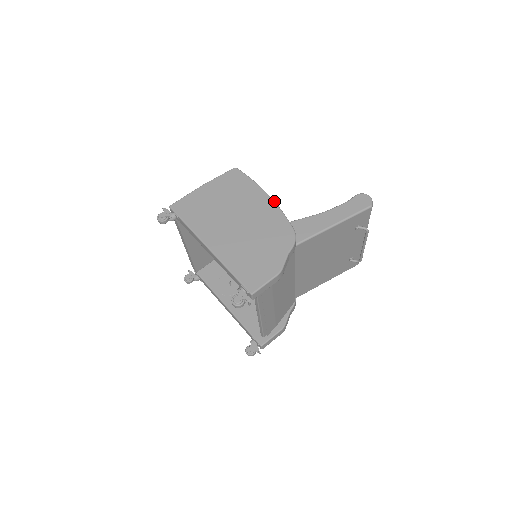
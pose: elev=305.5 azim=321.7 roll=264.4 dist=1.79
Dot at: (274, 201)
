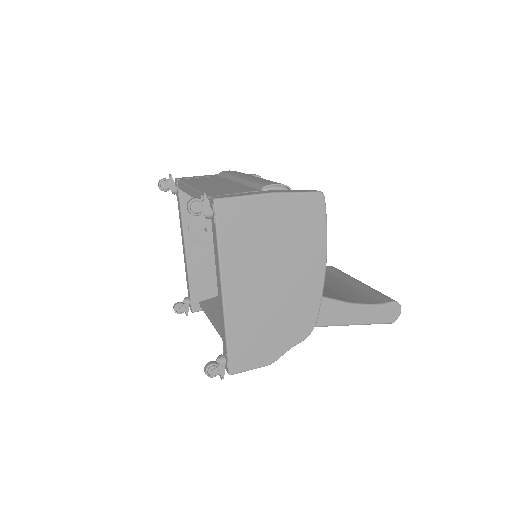
Dot at: occluded
